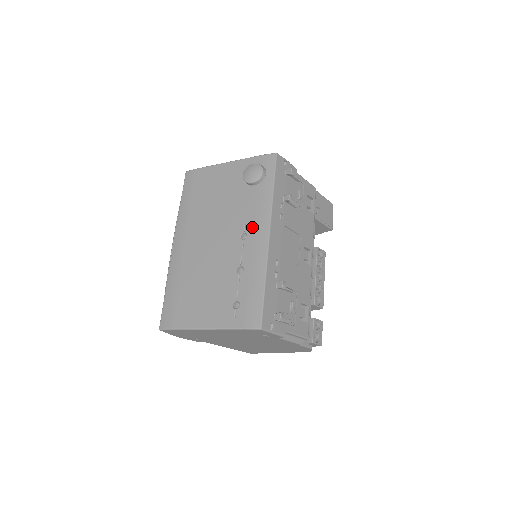
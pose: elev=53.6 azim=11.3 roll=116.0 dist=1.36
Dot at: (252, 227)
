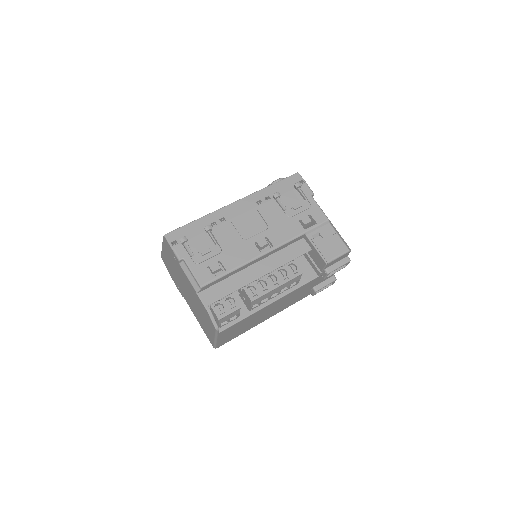
Dot at: occluded
